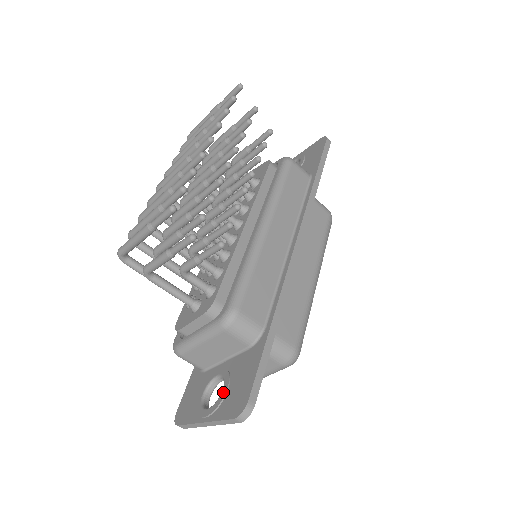
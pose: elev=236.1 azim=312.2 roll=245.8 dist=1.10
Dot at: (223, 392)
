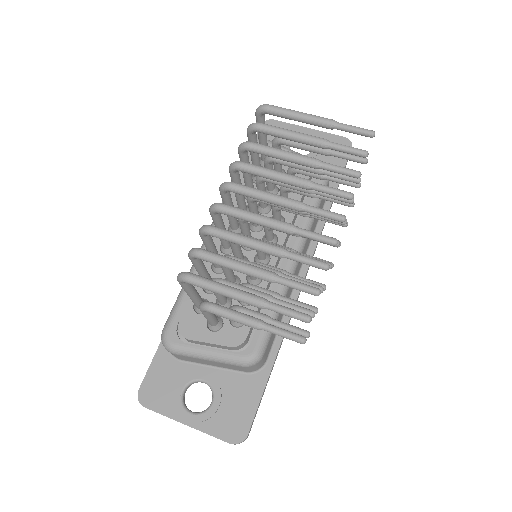
Dot at: (214, 407)
